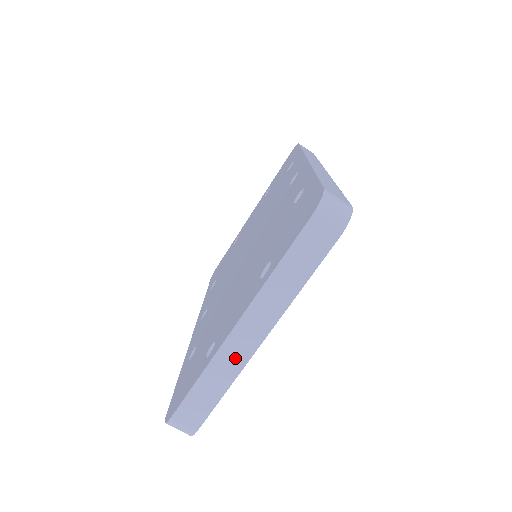
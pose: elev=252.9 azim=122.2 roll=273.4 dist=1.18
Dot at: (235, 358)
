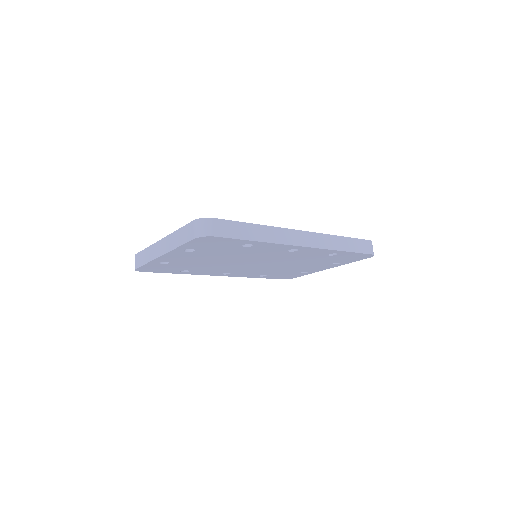
Dot at: (155, 252)
